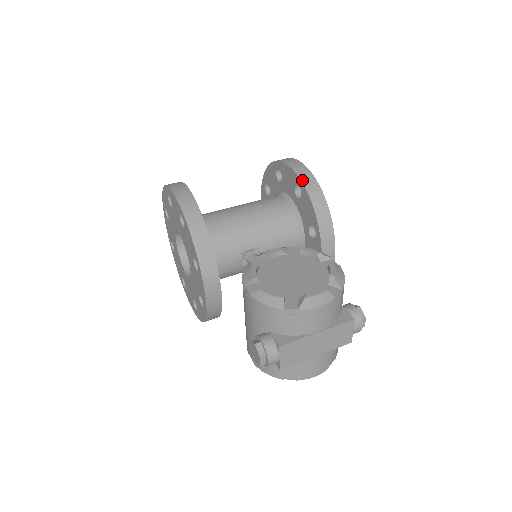
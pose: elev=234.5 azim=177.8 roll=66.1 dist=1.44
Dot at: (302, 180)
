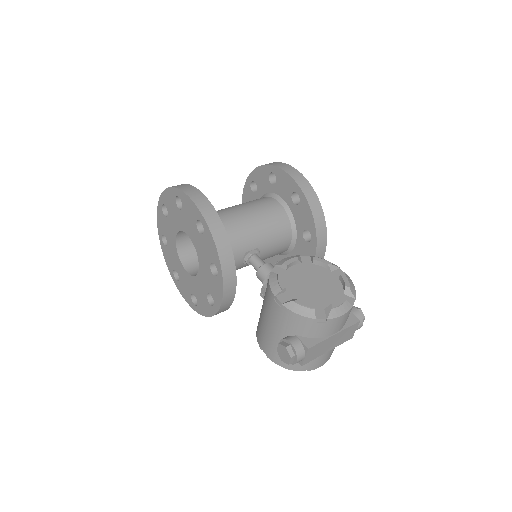
Dot at: (302, 189)
